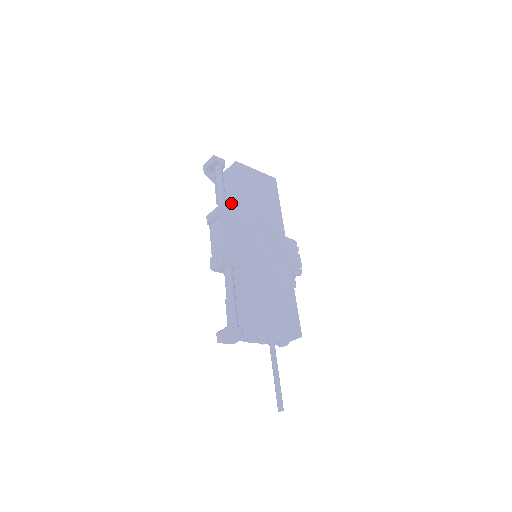
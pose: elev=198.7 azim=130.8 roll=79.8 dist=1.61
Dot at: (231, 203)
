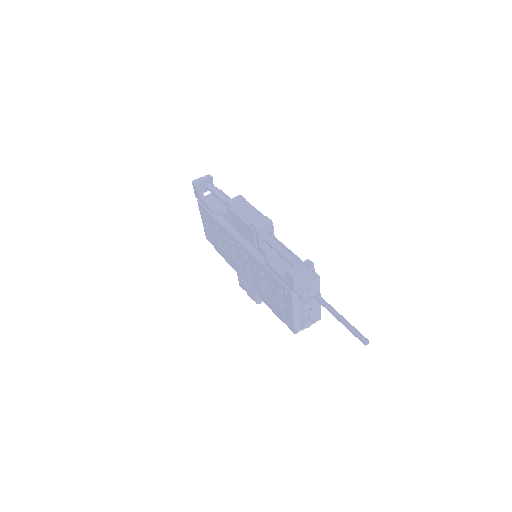
Dot at: occluded
